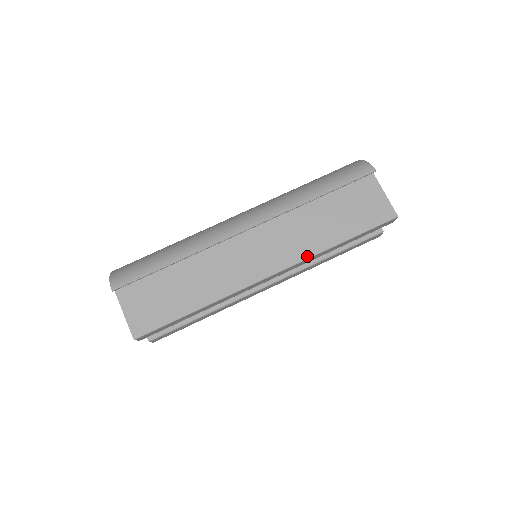
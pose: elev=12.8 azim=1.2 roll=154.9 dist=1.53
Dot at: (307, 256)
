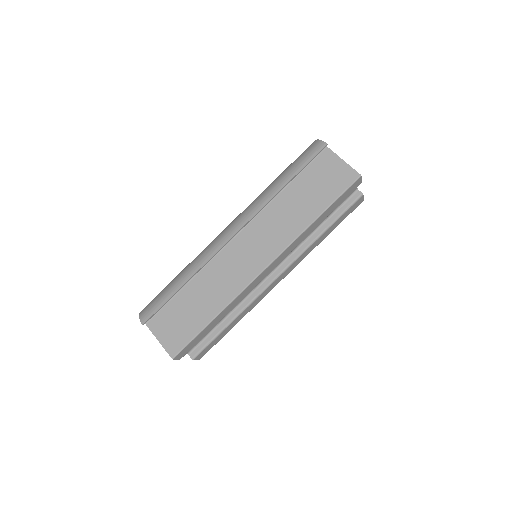
Dot at: (292, 239)
